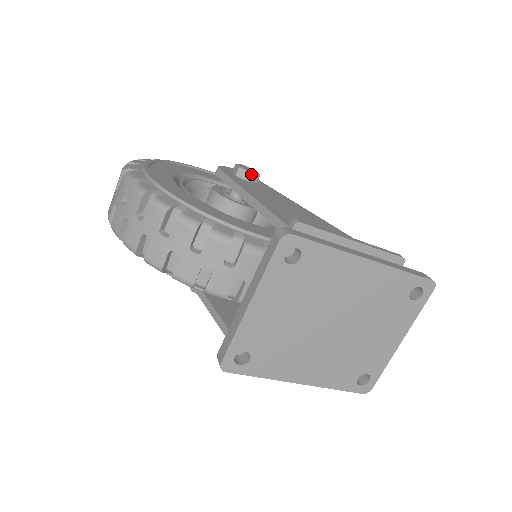
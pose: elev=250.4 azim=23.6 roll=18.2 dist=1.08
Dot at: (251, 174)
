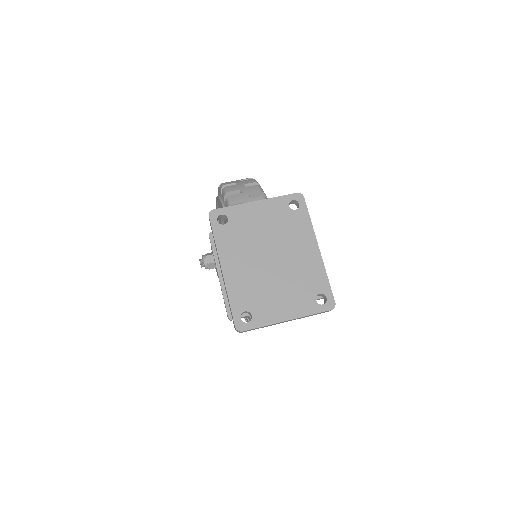
Dot at: occluded
